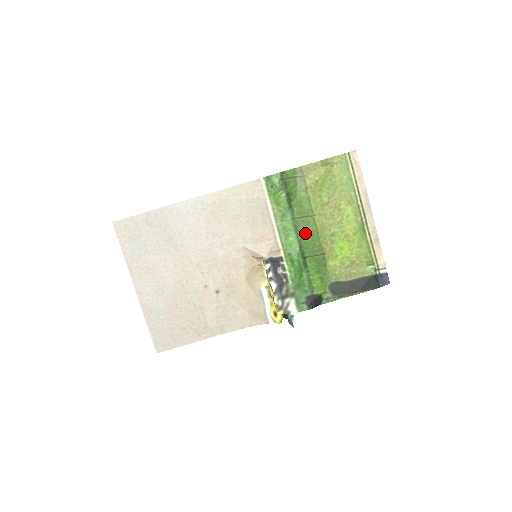
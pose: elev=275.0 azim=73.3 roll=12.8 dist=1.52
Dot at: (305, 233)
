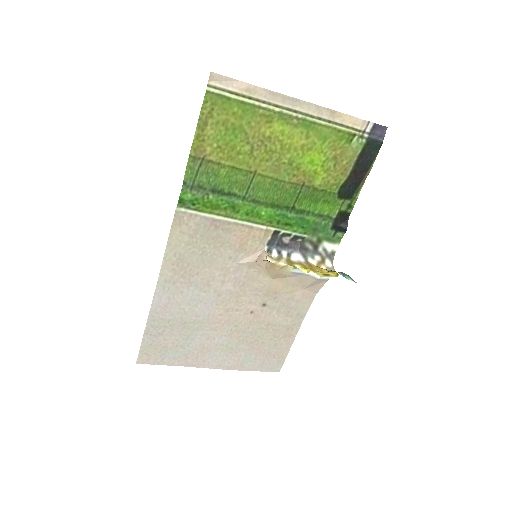
Dot at: (268, 194)
